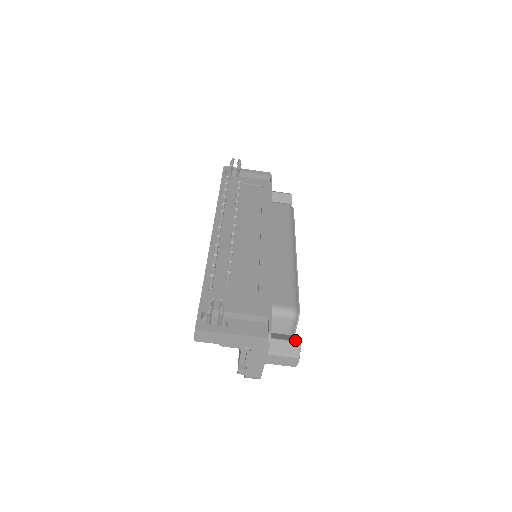
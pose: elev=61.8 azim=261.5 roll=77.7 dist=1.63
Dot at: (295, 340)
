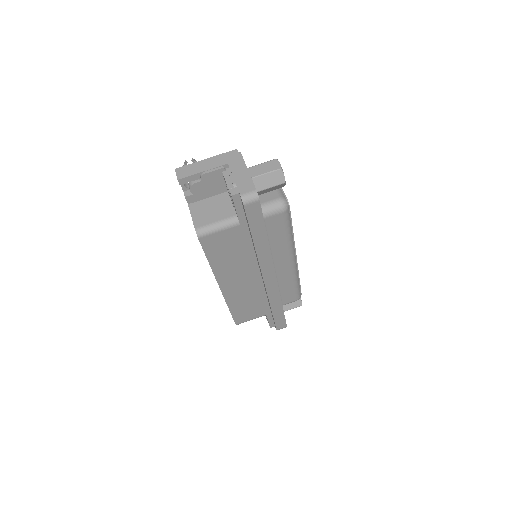
Dot at: occluded
